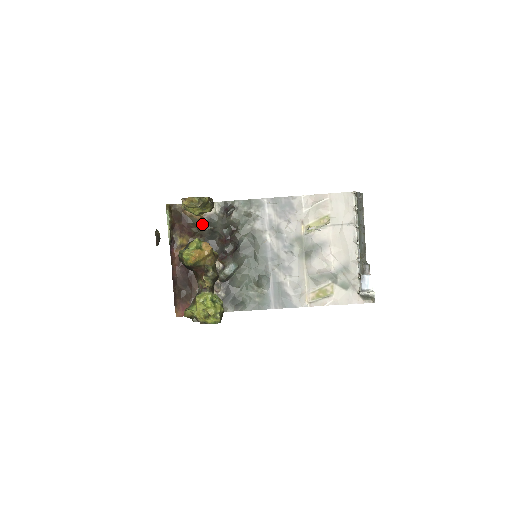
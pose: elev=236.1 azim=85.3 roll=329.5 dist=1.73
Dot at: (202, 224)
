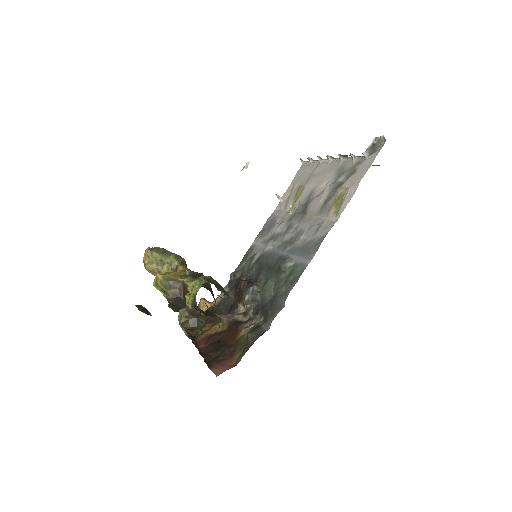
Dot at: (216, 306)
